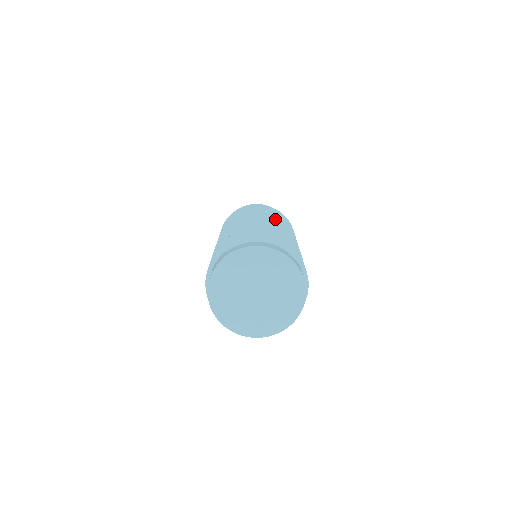
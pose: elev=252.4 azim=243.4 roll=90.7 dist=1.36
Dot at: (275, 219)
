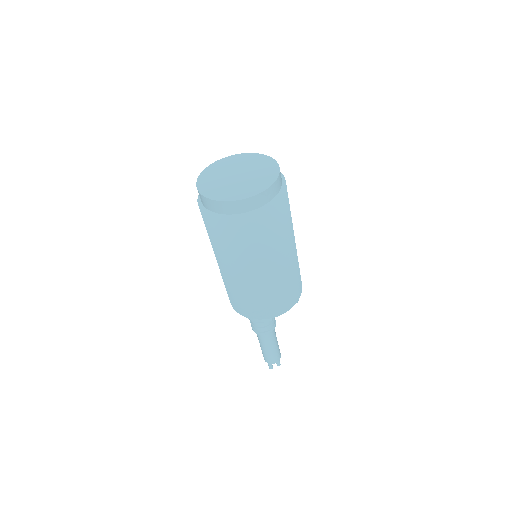
Dot at: occluded
